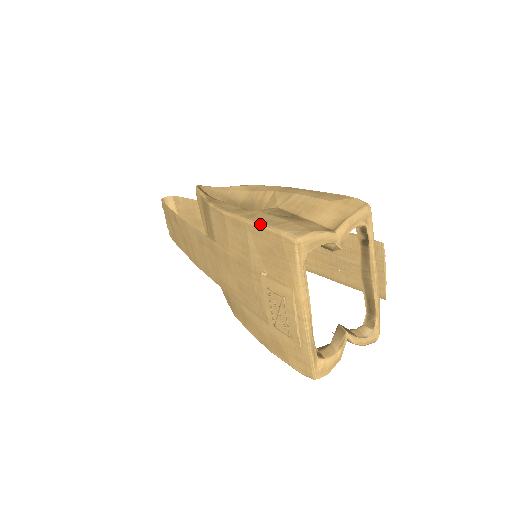
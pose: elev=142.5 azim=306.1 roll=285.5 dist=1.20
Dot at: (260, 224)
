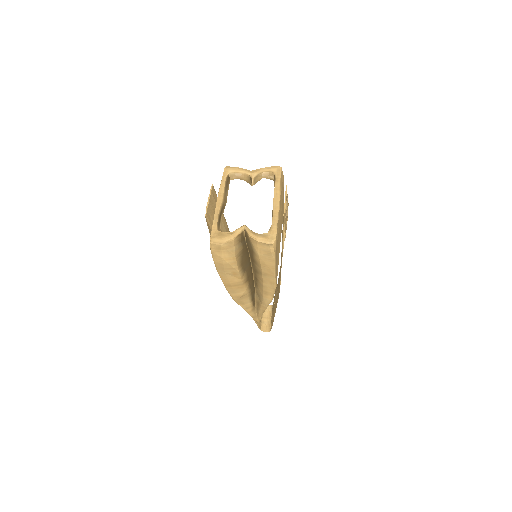
Dot at: occluded
